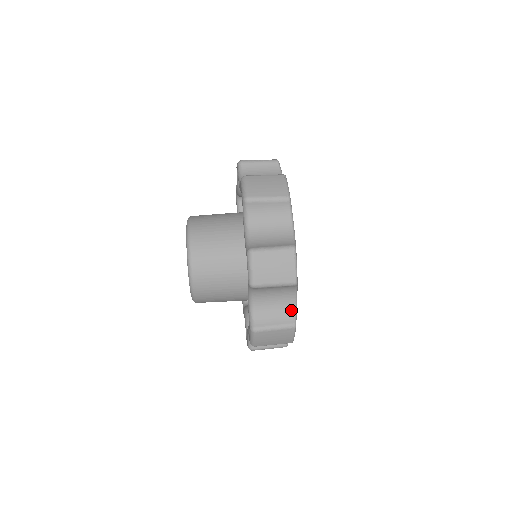
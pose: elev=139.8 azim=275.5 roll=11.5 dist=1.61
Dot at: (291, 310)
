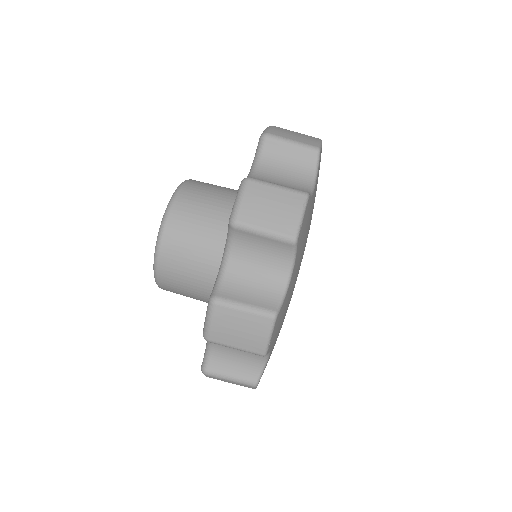
Dot at: (277, 293)
